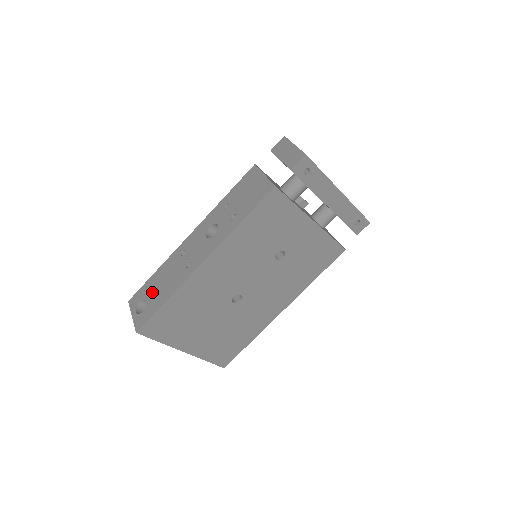
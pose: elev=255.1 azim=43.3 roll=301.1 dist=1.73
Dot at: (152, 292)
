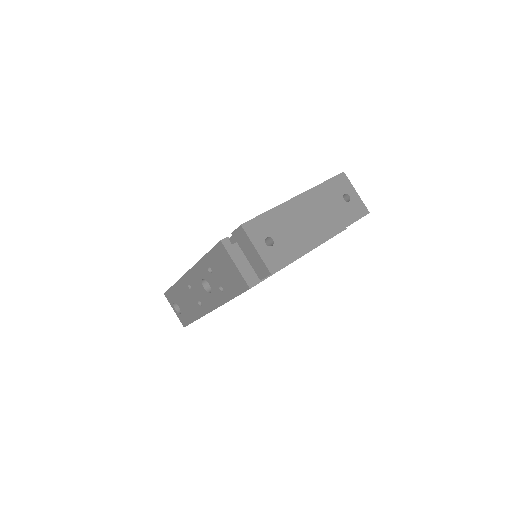
Dot at: (180, 303)
